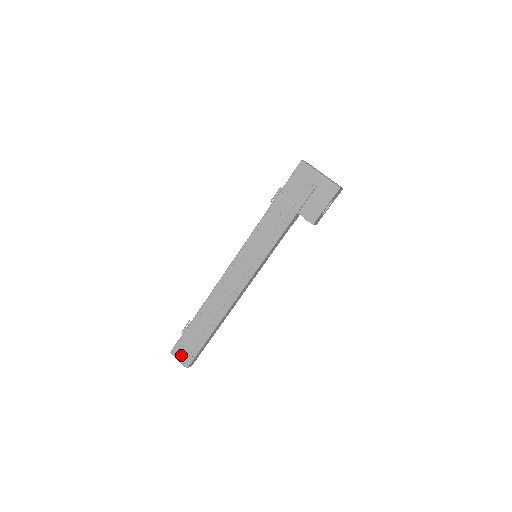
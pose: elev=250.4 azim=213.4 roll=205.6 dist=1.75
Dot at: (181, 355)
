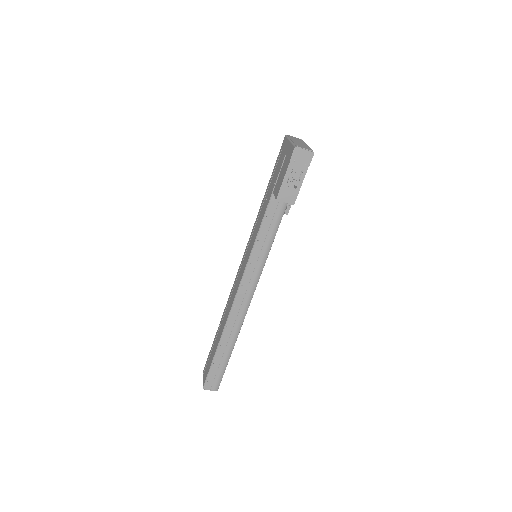
Dot at: (205, 373)
